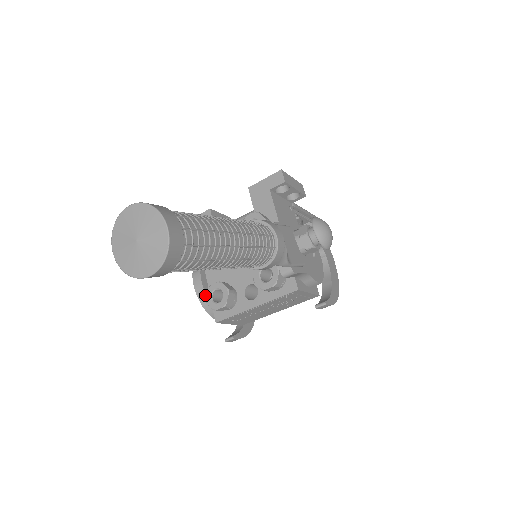
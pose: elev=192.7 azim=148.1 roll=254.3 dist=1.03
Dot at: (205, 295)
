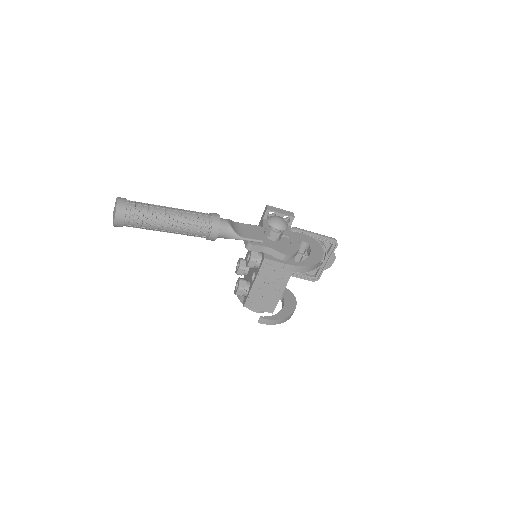
Dot at: occluded
